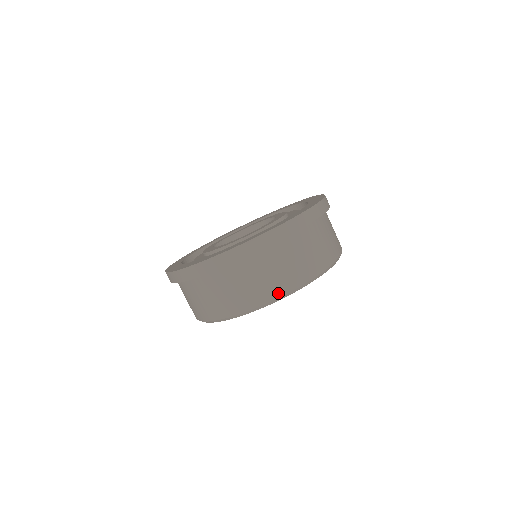
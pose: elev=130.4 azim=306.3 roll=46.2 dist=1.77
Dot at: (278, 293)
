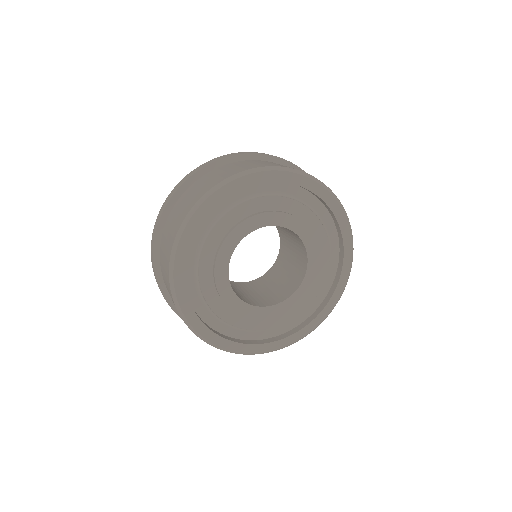
Dot at: (240, 171)
